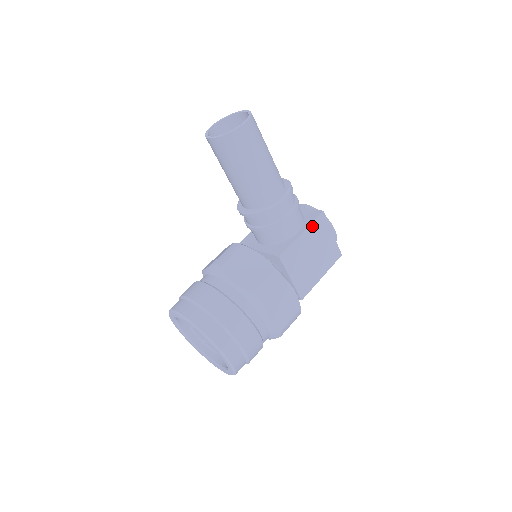
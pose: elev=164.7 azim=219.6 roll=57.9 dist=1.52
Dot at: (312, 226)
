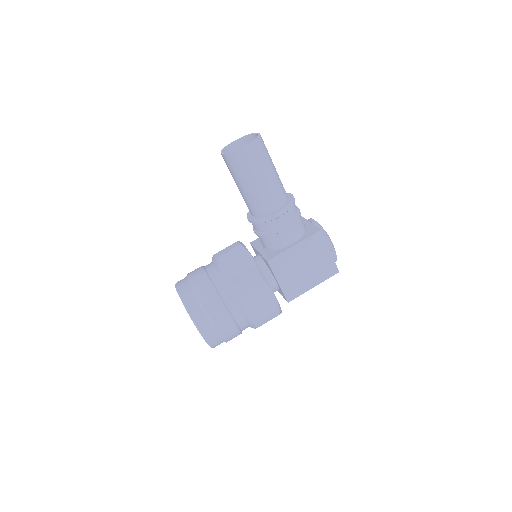
Dot at: (307, 241)
